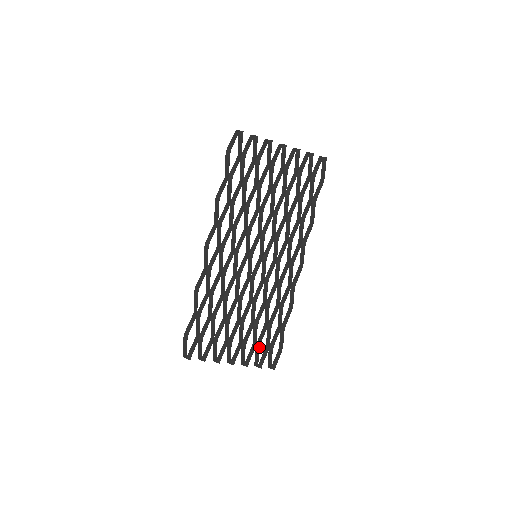
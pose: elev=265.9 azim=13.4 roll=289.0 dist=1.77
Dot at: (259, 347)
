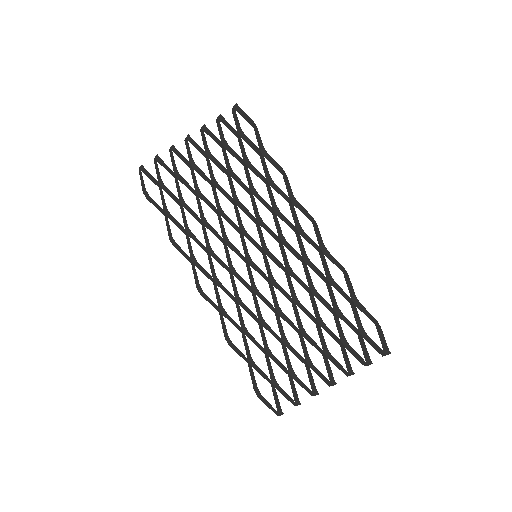
Dot at: (347, 343)
